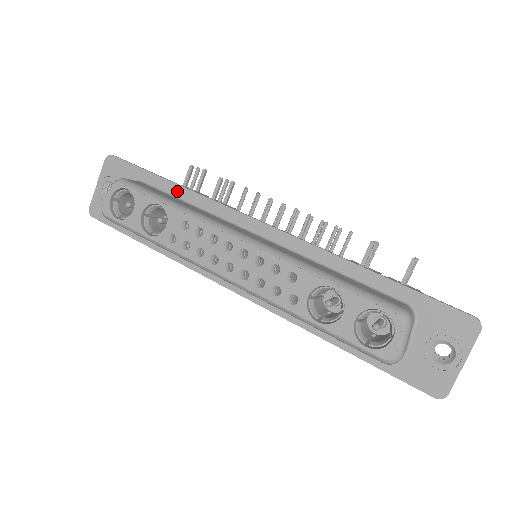
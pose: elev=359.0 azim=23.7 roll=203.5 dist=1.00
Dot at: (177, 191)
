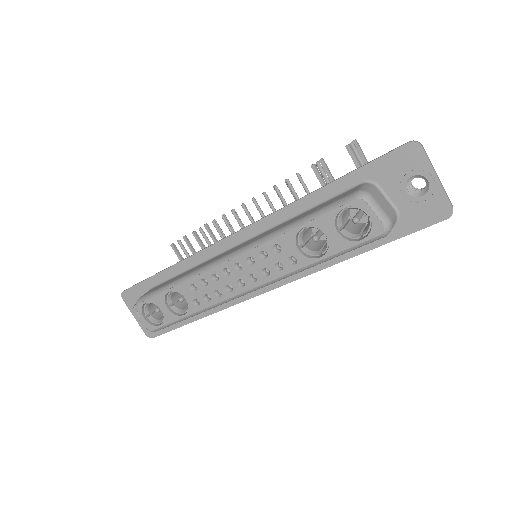
Dot at: (174, 271)
